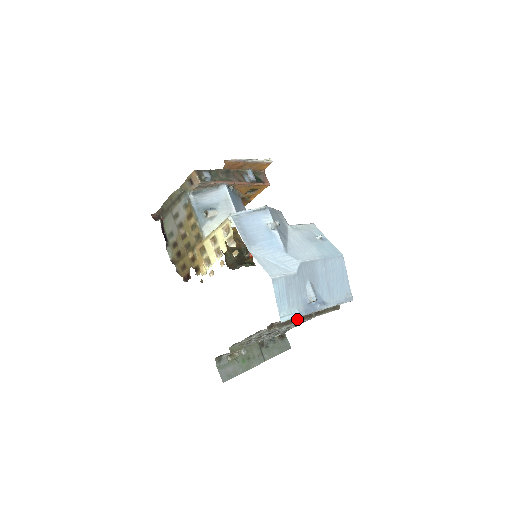
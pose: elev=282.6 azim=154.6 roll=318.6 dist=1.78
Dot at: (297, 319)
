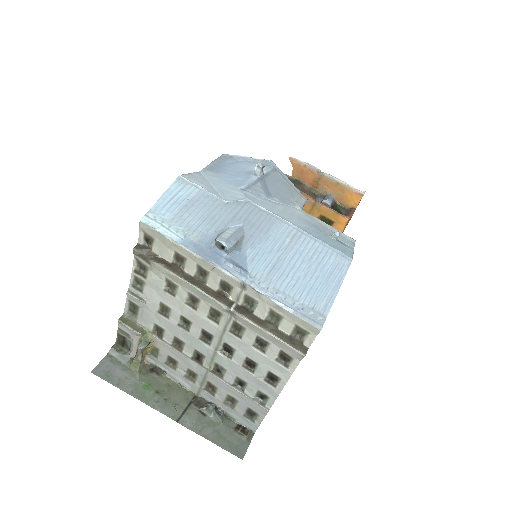
Dot at: (197, 282)
